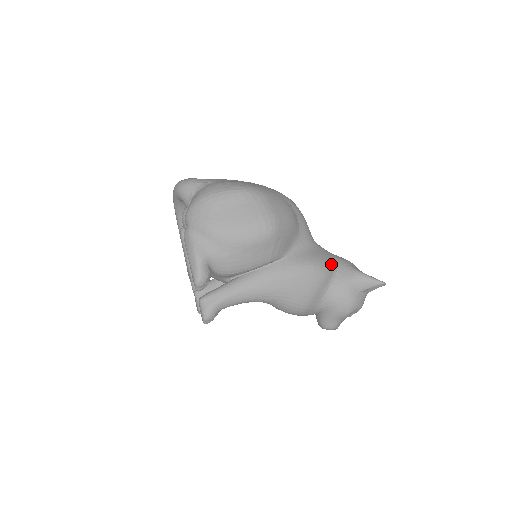
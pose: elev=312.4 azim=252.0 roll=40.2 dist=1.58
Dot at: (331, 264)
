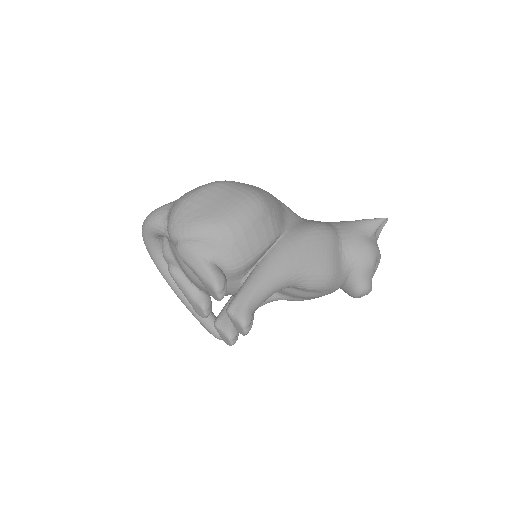
Dot at: (329, 225)
